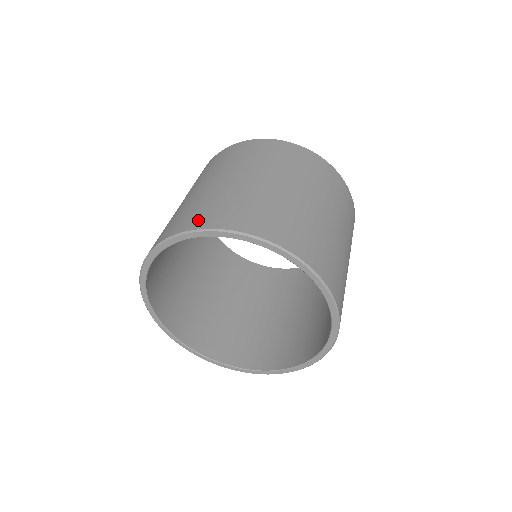
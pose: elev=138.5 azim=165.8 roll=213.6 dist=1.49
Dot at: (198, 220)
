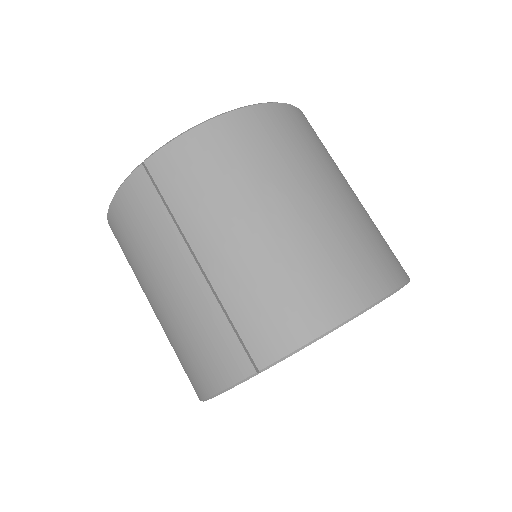
Dot at: (328, 306)
